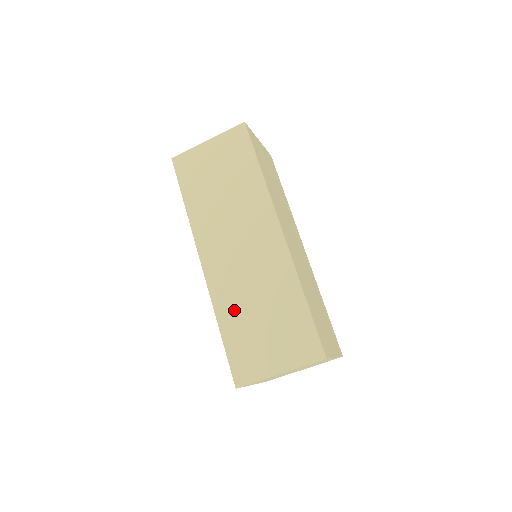
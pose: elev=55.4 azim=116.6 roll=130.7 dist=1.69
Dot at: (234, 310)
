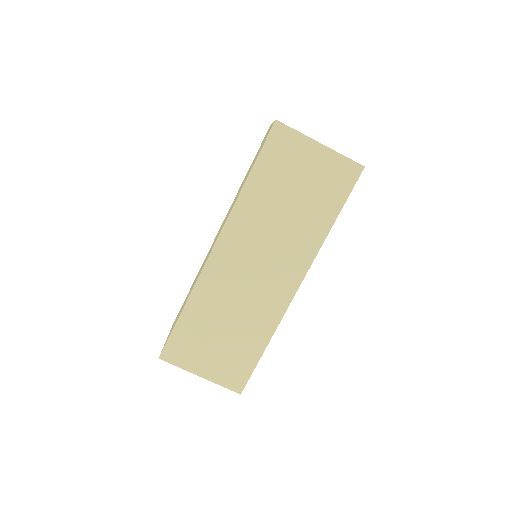
Dot at: (208, 307)
